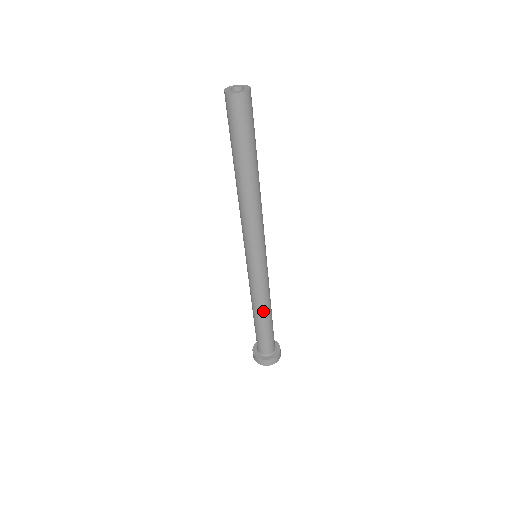
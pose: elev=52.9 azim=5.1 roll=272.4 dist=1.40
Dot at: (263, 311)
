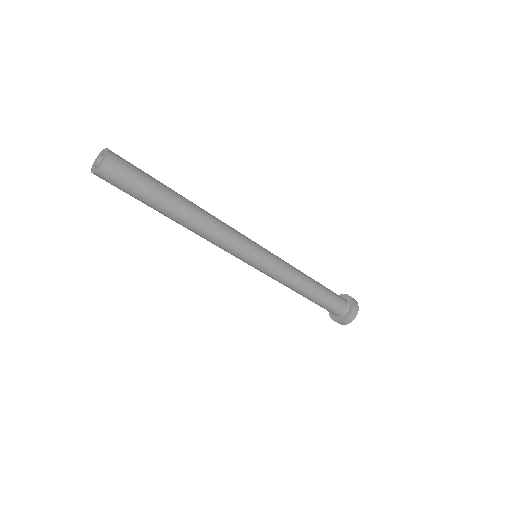
Dot at: (308, 283)
